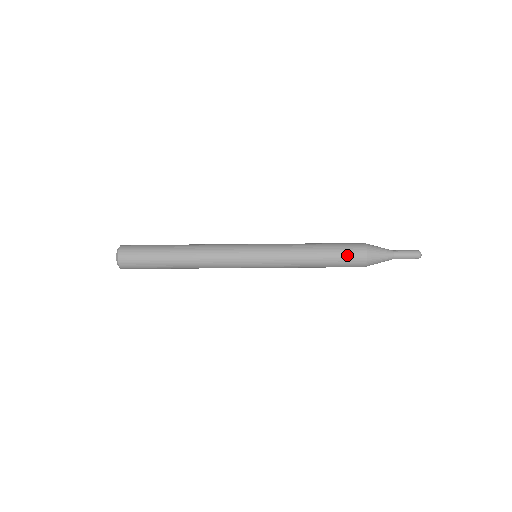
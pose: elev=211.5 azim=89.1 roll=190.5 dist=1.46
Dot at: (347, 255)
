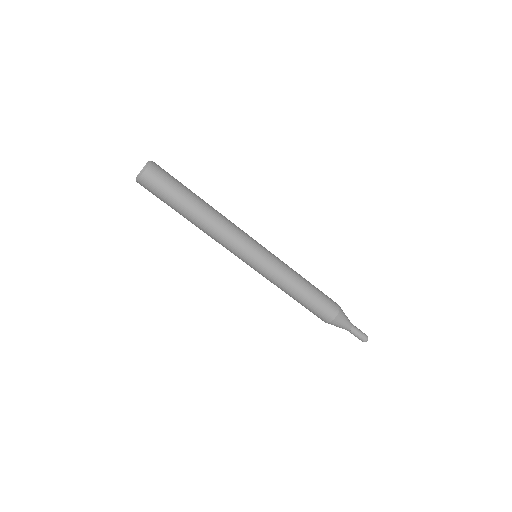
Dot at: (322, 308)
